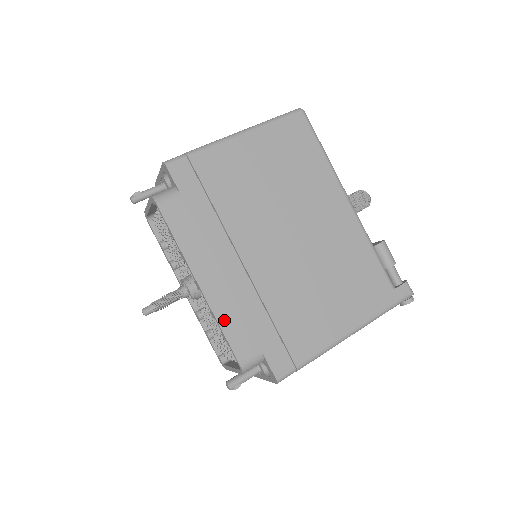
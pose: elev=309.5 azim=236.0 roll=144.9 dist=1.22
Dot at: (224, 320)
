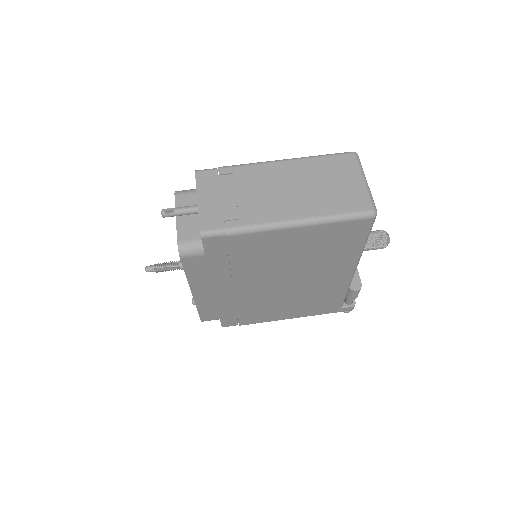
Dot at: (202, 308)
